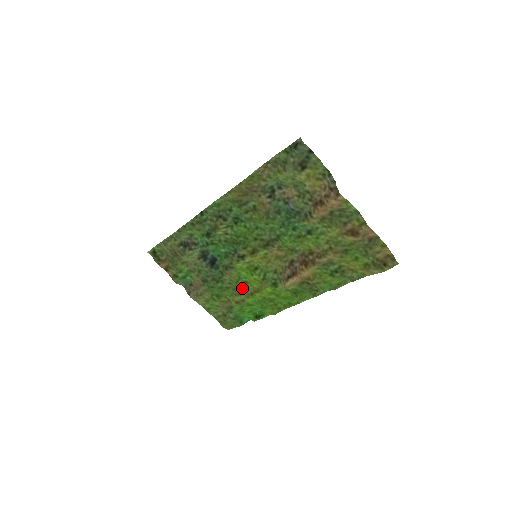
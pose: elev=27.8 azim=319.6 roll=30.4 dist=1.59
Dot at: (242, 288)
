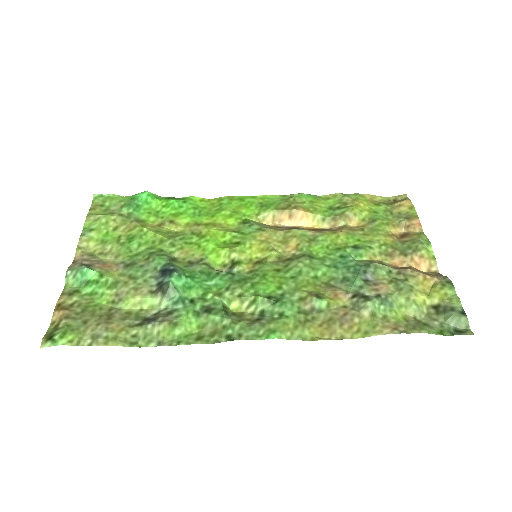
Dot at: (189, 235)
